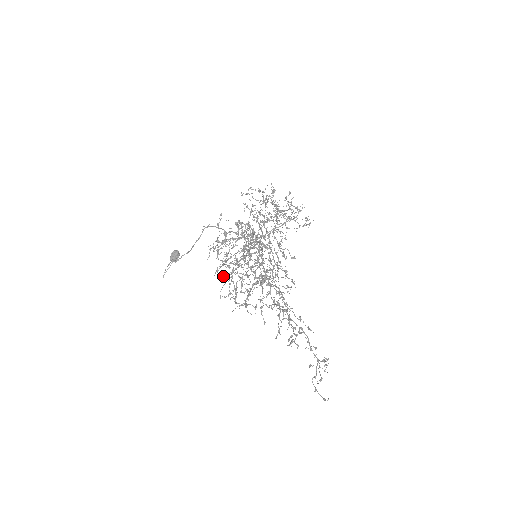
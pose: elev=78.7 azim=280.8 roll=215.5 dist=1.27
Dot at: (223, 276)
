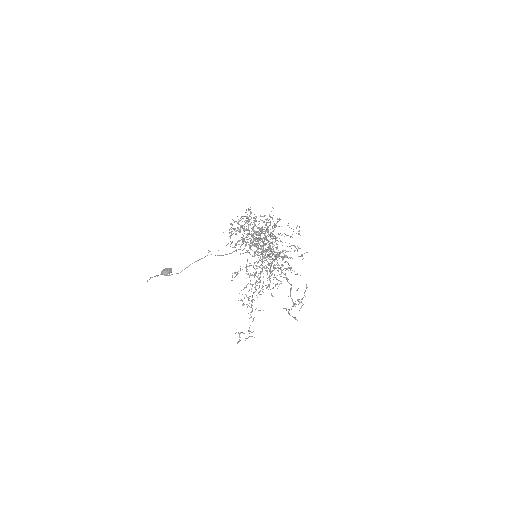
Dot at: occluded
